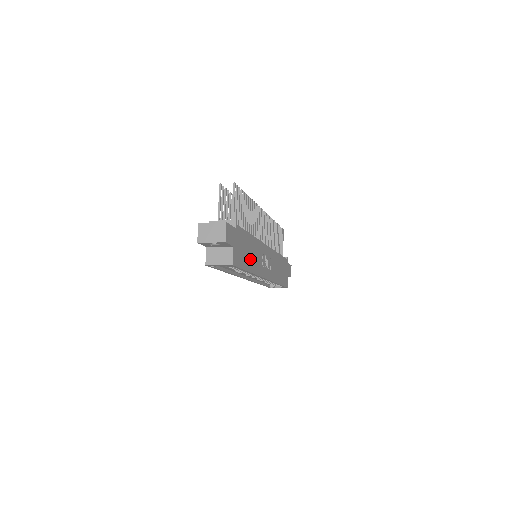
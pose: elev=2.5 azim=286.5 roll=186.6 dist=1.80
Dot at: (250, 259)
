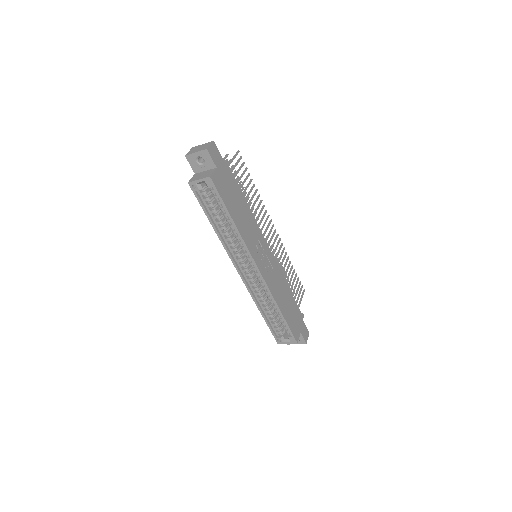
Dot at: (238, 215)
